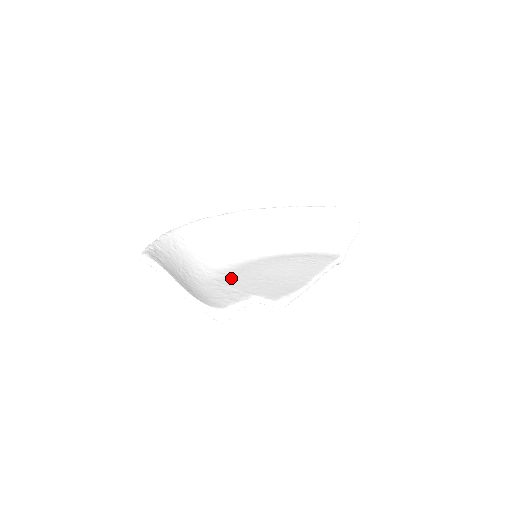
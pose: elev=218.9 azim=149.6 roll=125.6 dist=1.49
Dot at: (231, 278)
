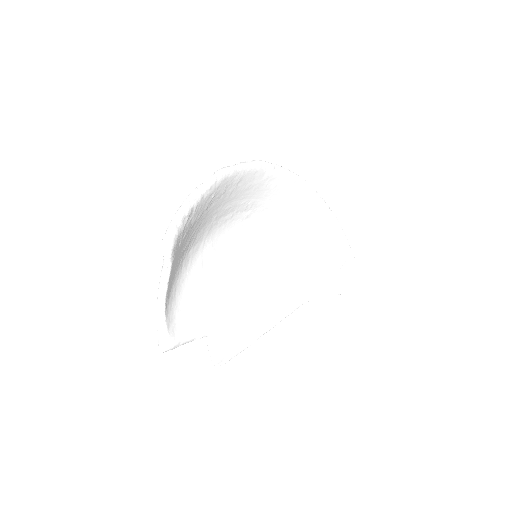
Dot at: (215, 270)
